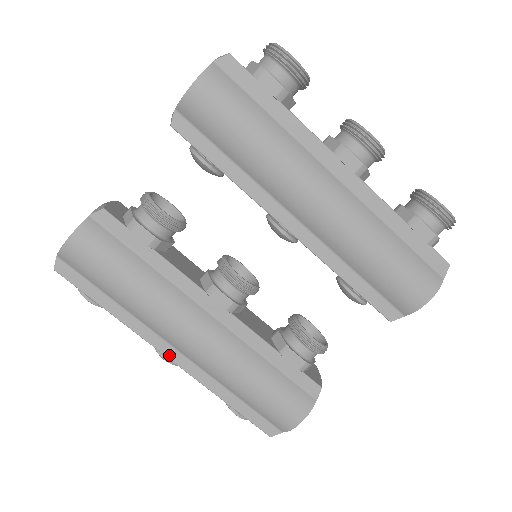
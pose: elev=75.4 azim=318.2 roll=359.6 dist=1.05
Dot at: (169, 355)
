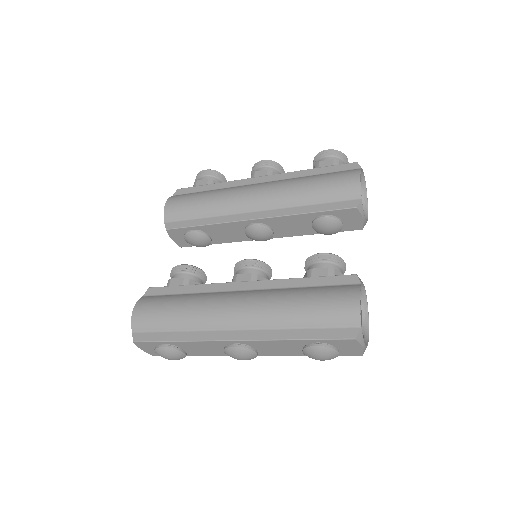
Dot at: (233, 338)
